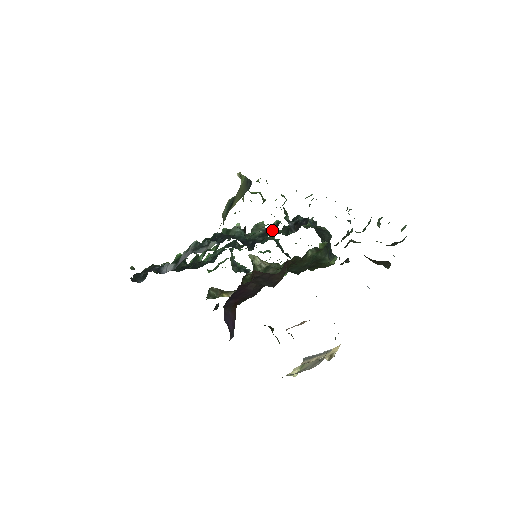
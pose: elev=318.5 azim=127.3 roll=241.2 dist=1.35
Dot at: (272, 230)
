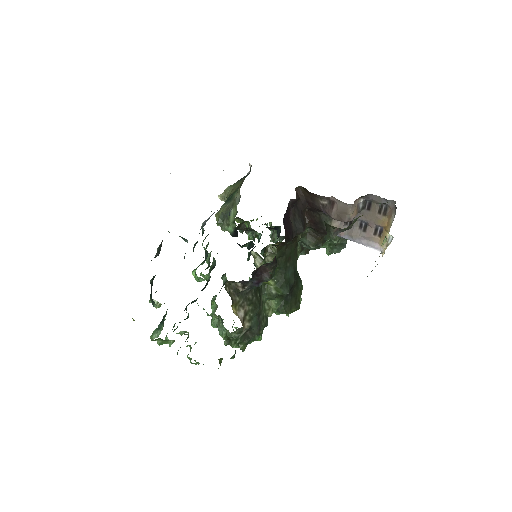
Dot at: (255, 246)
